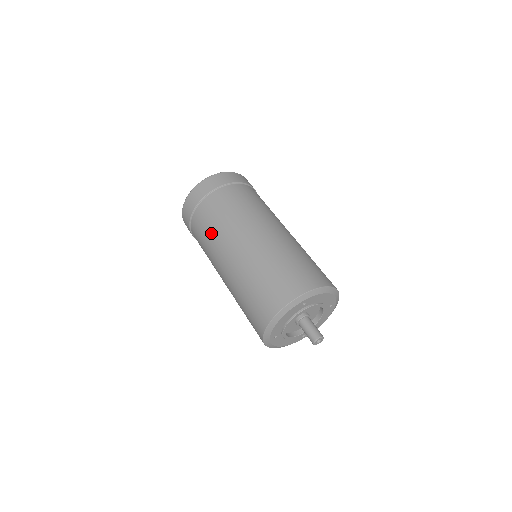
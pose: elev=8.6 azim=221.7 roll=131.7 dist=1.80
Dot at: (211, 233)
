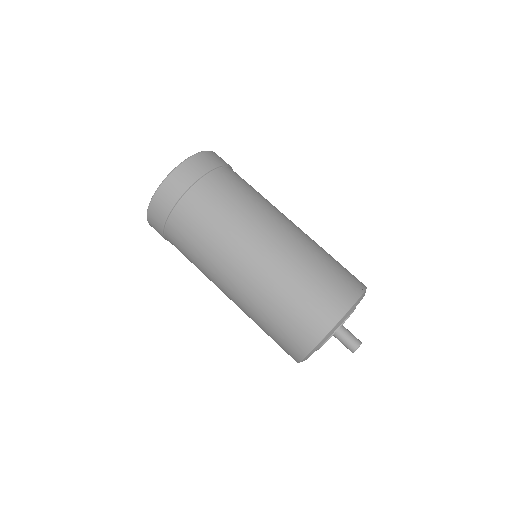
Dot at: (241, 204)
